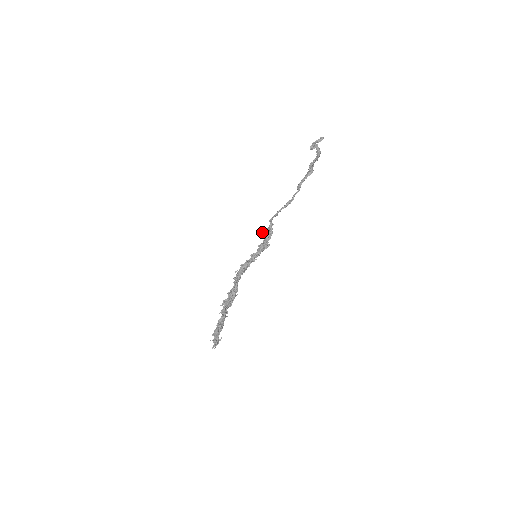
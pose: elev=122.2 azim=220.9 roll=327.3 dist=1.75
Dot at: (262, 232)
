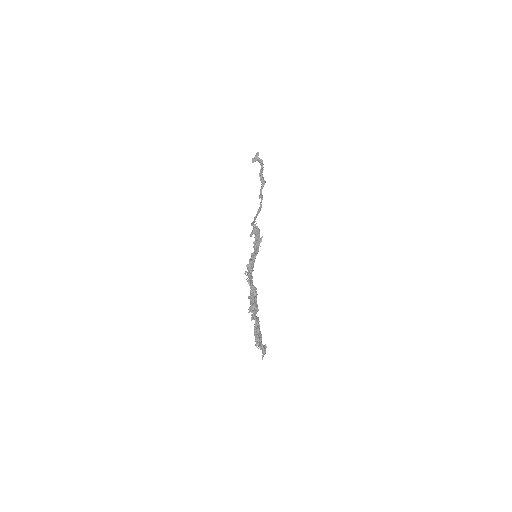
Dot at: (250, 235)
